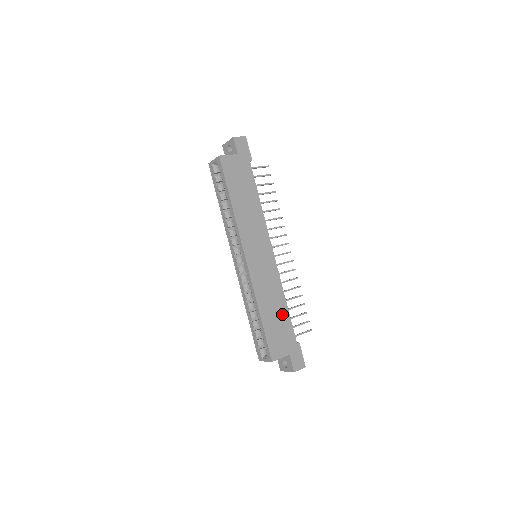
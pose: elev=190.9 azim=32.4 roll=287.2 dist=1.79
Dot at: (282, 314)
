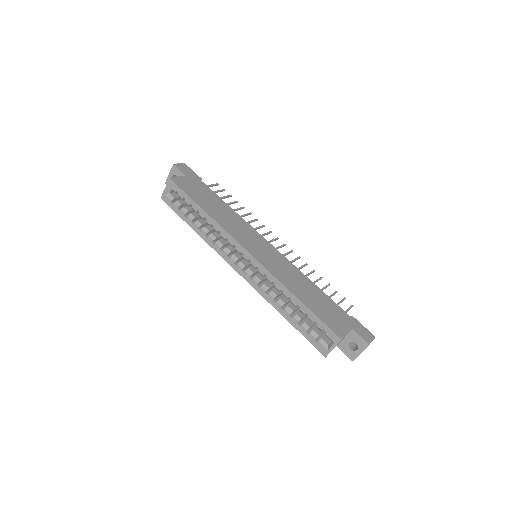
Dot at: (317, 294)
